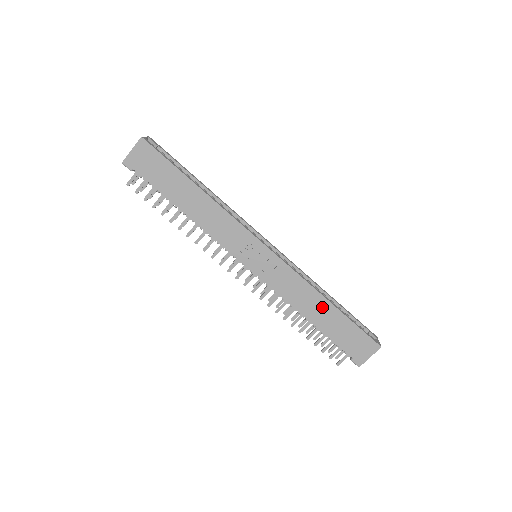
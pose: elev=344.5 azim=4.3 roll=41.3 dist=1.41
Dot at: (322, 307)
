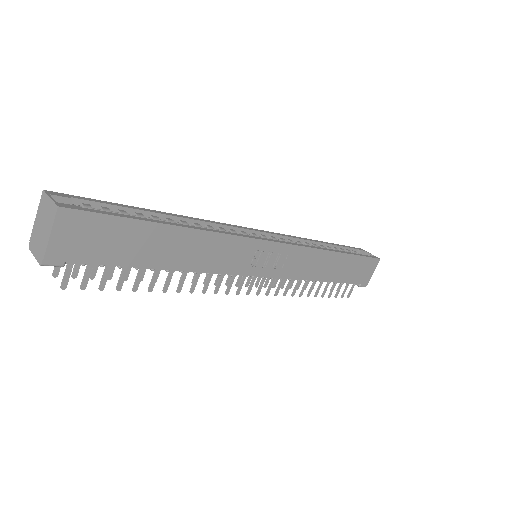
Dot at: (334, 262)
